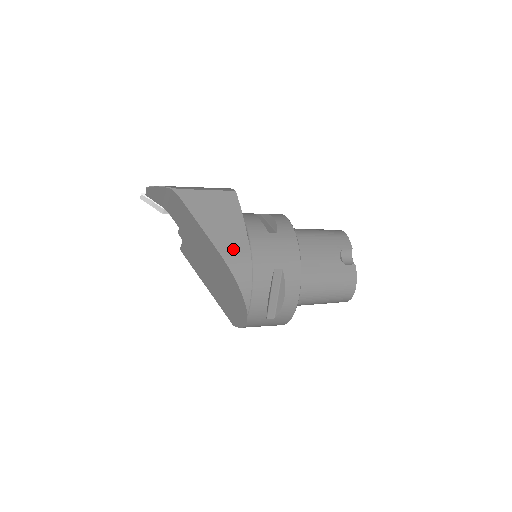
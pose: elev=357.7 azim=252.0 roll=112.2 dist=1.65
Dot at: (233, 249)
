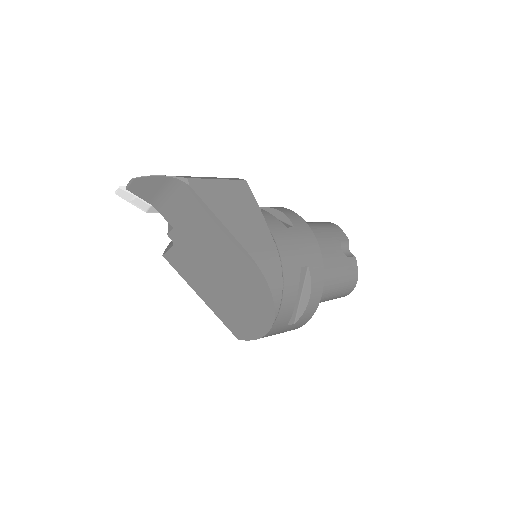
Dot at: (260, 247)
